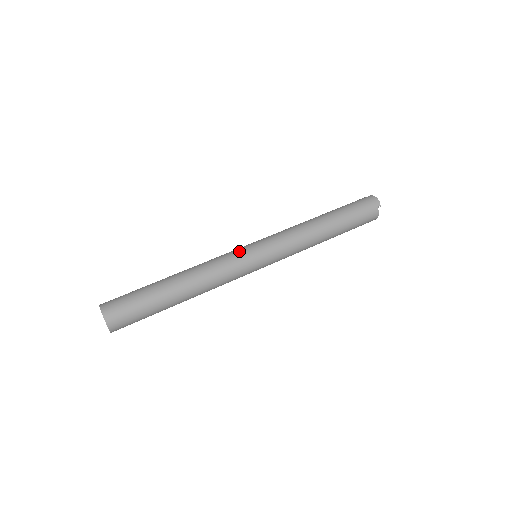
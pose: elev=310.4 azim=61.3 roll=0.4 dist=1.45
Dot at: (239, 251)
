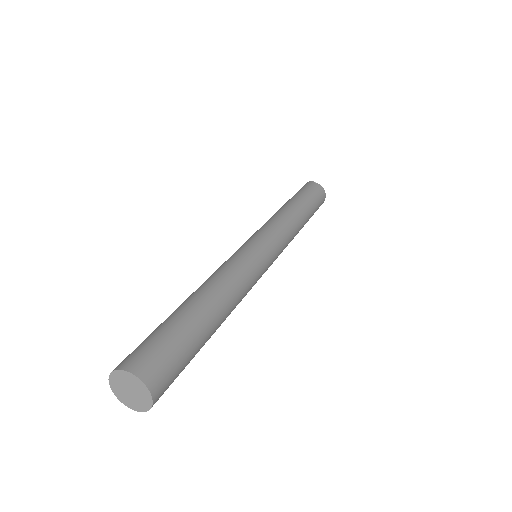
Dot at: occluded
